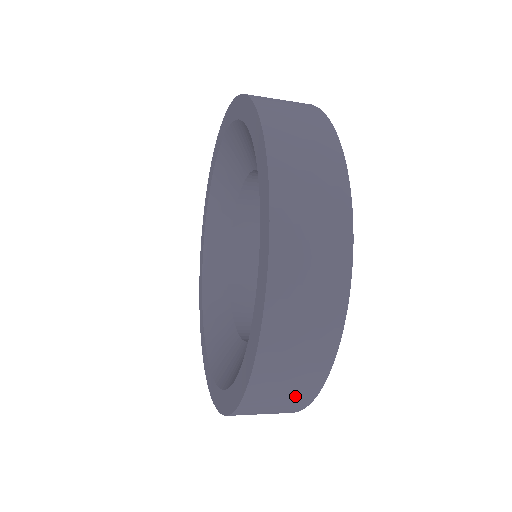
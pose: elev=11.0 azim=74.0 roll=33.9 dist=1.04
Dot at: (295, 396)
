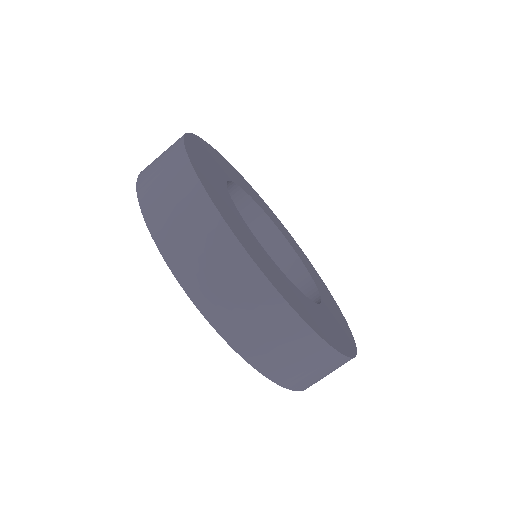
Dot at: (310, 355)
